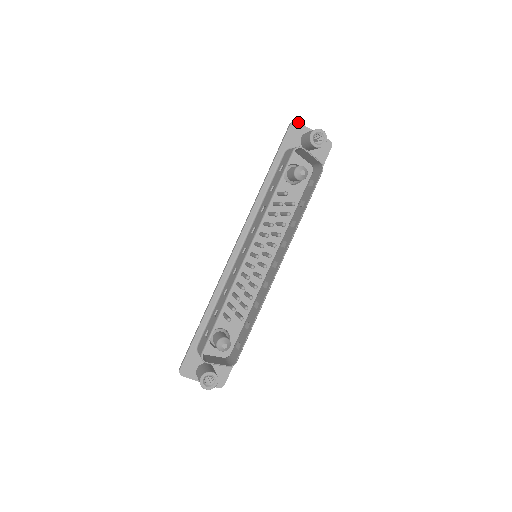
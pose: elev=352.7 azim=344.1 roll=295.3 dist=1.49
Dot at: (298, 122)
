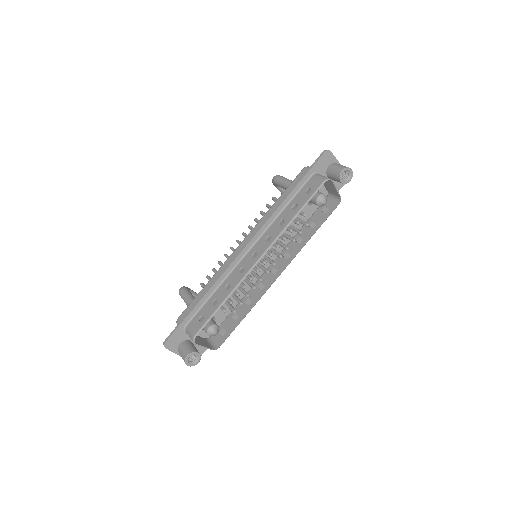
Dot at: (331, 152)
